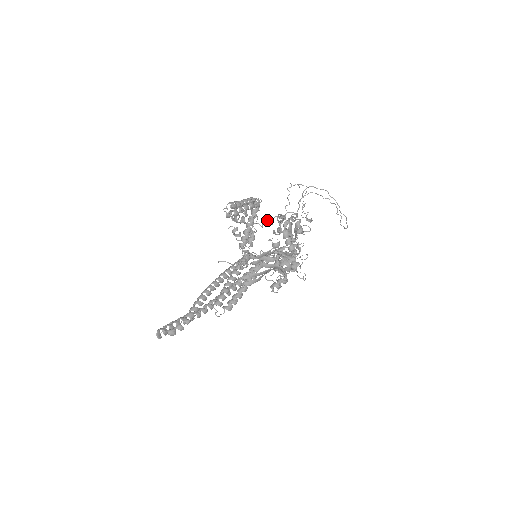
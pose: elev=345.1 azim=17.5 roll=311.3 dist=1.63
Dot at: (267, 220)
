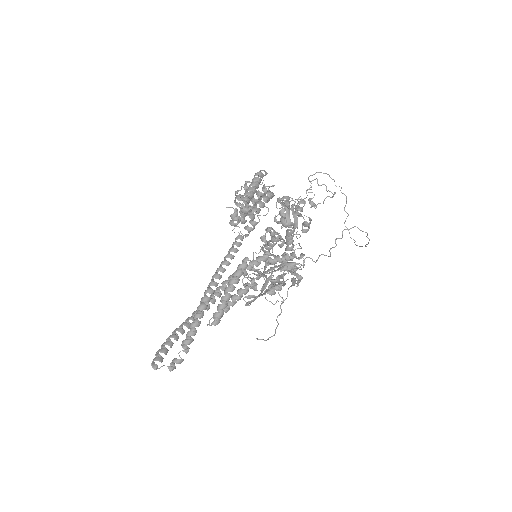
Dot at: (302, 265)
